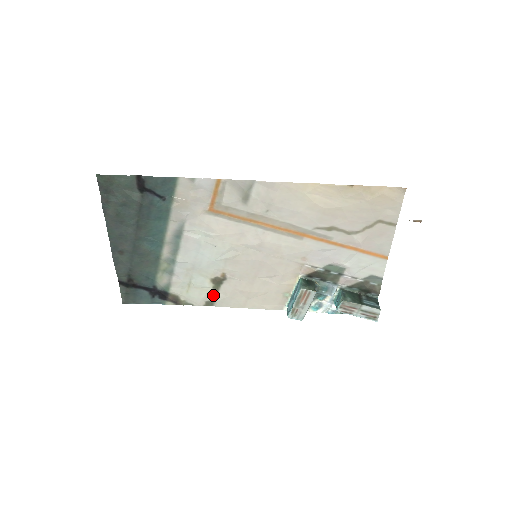
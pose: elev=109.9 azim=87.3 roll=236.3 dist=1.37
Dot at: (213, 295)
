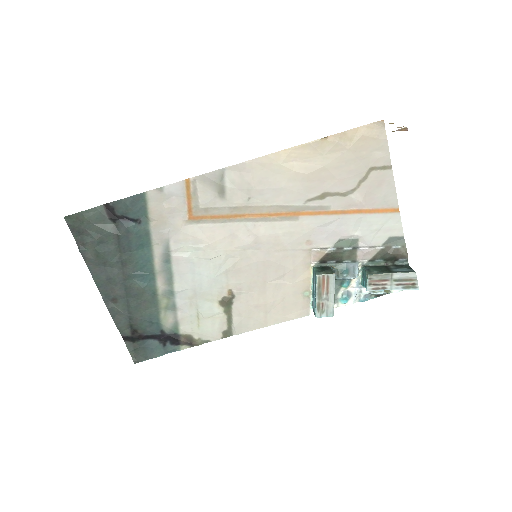
Dot at: (227, 321)
